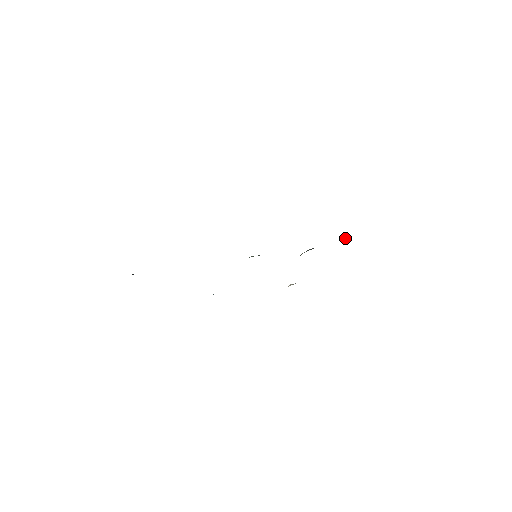
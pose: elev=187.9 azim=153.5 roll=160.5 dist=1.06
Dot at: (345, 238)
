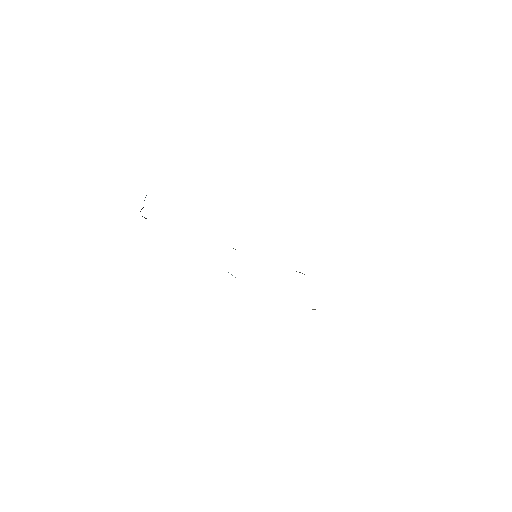
Dot at: occluded
